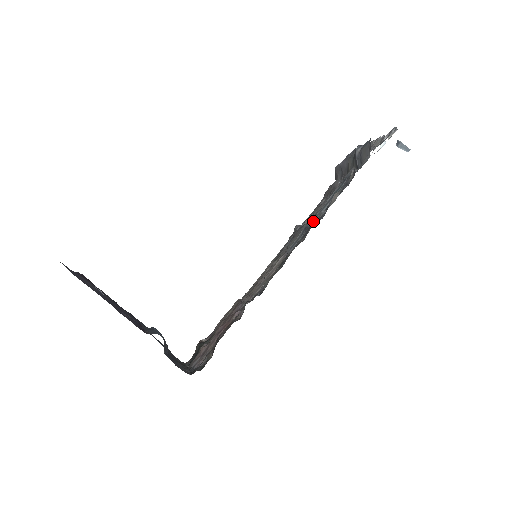
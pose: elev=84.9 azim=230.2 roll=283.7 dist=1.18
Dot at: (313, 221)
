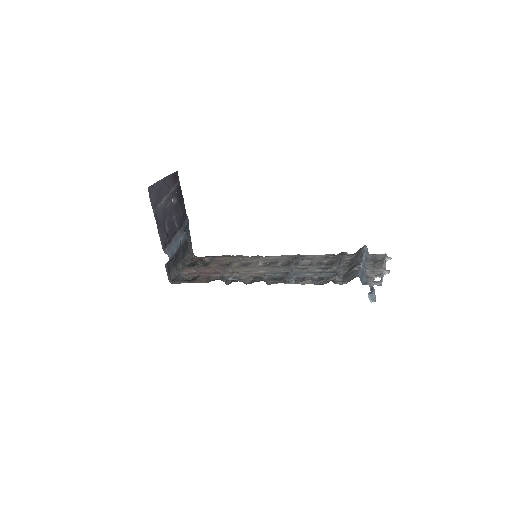
Dot at: (296, 273)
